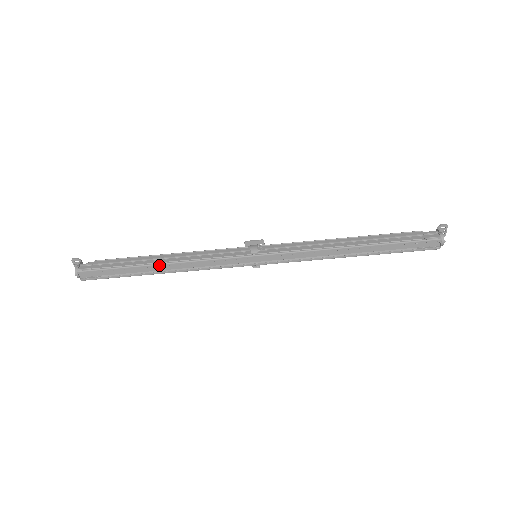
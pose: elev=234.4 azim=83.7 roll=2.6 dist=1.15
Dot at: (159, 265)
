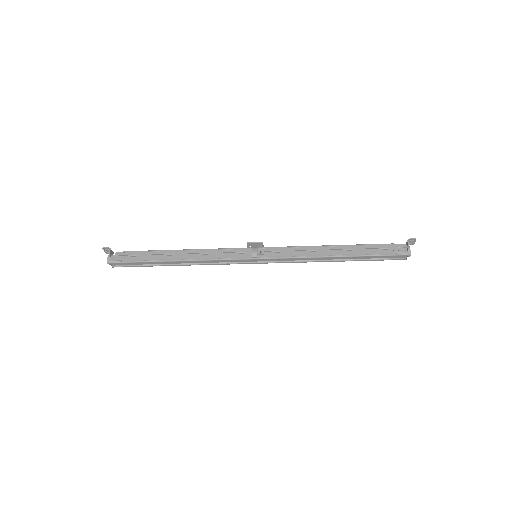
Dot at: (177, 261)
